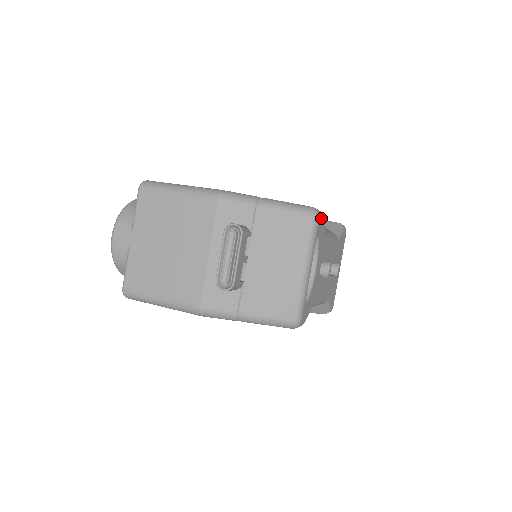
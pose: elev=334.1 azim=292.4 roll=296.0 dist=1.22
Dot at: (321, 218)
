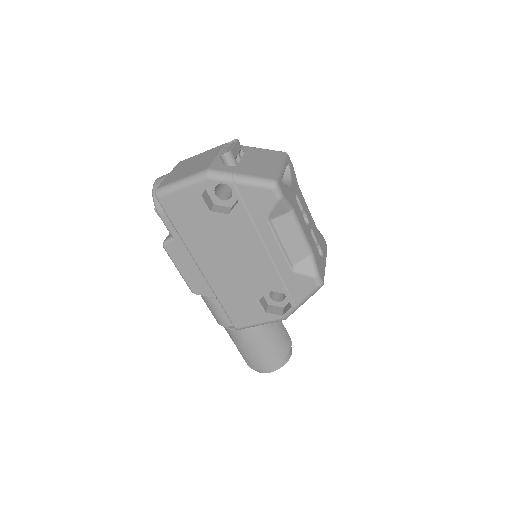
Dot at: occluded
